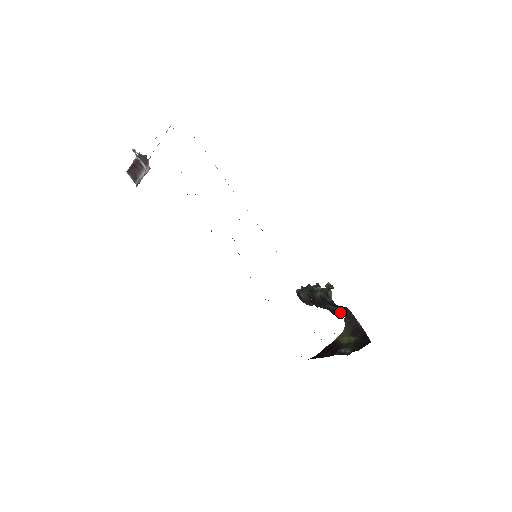
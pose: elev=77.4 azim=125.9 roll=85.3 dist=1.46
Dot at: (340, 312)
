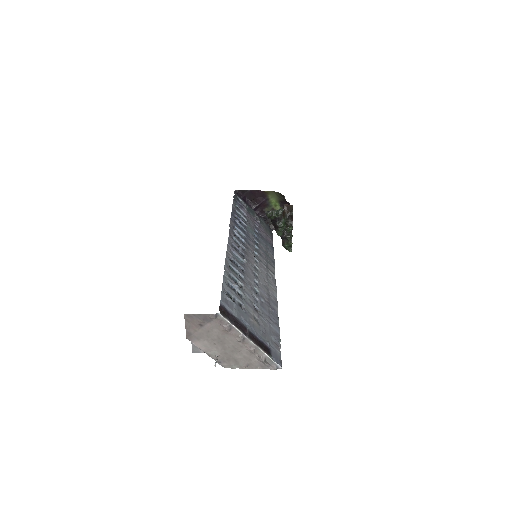
Dot at: occluded
